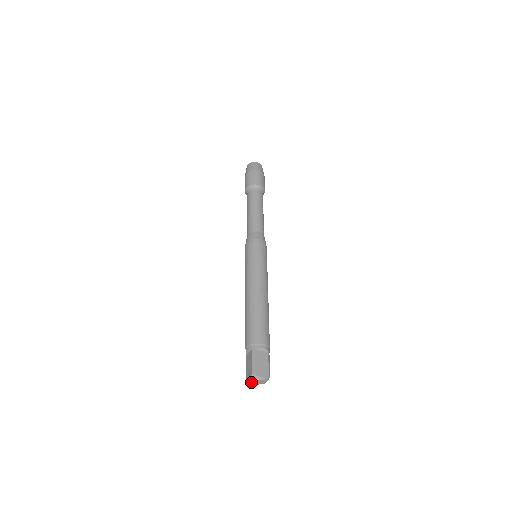
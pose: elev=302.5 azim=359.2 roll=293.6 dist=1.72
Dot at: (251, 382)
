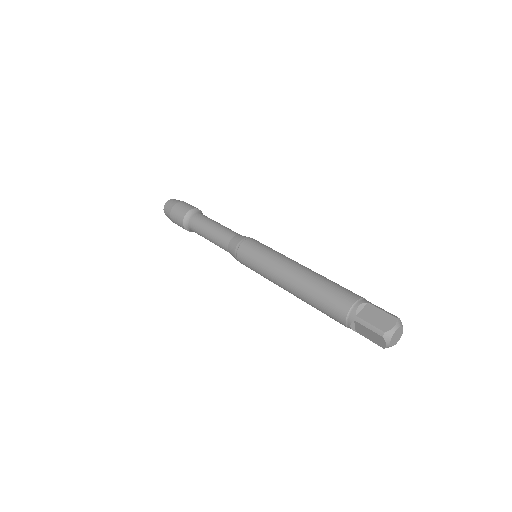
Dot at: (391, 345)
